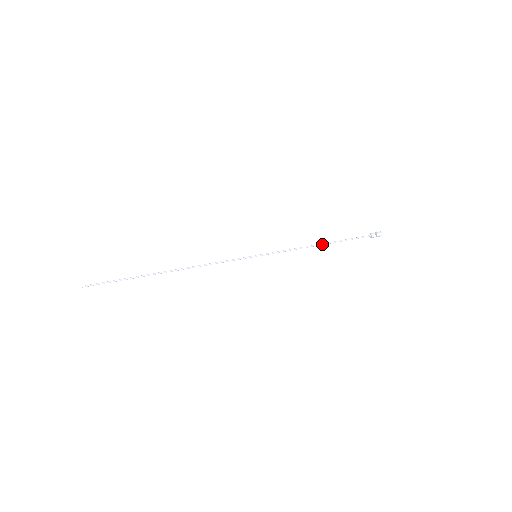
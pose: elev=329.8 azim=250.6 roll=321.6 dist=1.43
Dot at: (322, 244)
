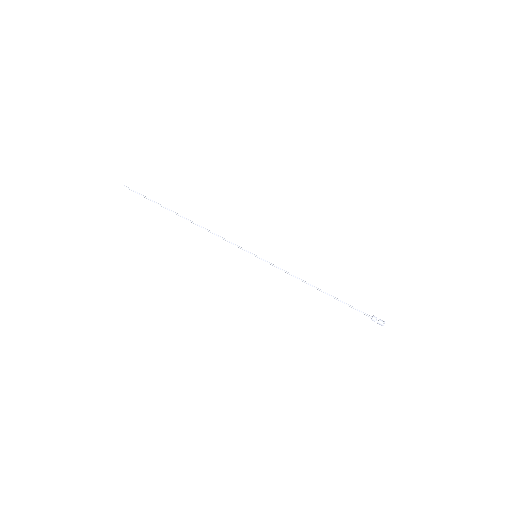
Dot at: (319, 289)
